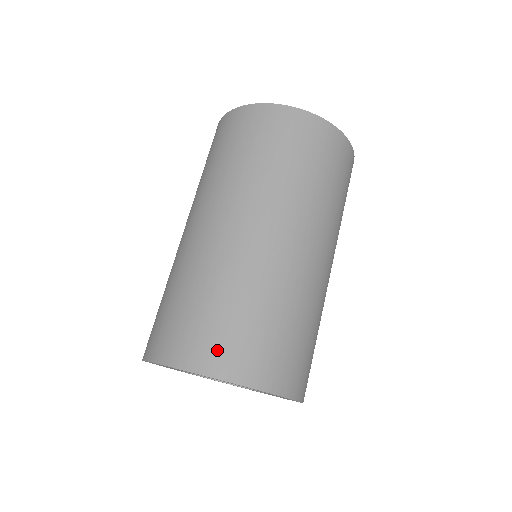
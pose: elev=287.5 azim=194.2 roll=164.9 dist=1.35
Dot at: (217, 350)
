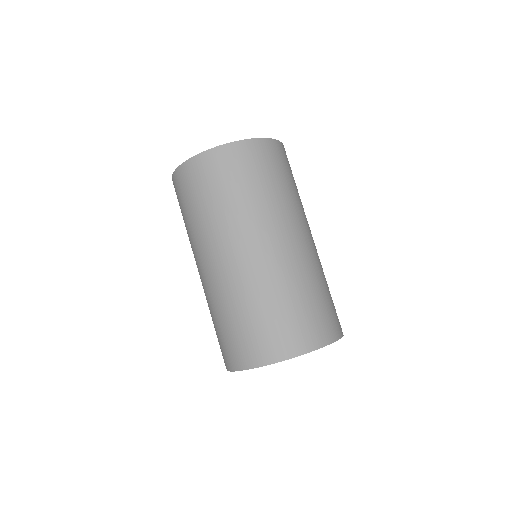
Dot at: (289, 339)
